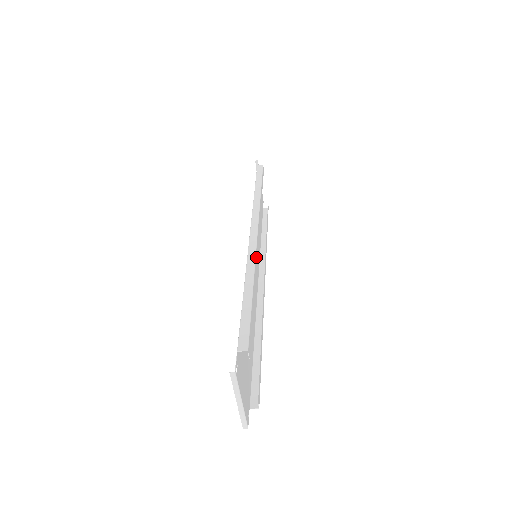
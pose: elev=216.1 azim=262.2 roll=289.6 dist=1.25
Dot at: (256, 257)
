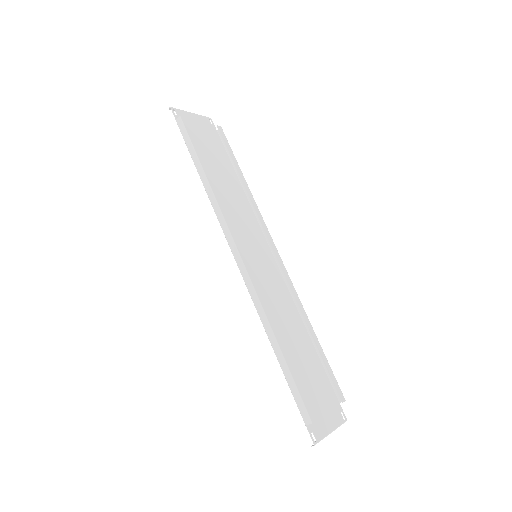
Dot at: (260, 296)
